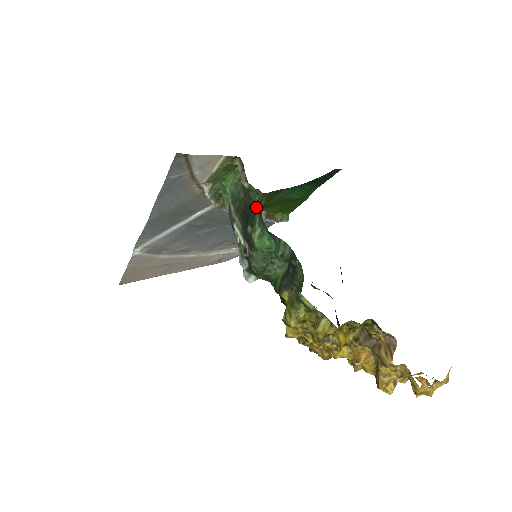
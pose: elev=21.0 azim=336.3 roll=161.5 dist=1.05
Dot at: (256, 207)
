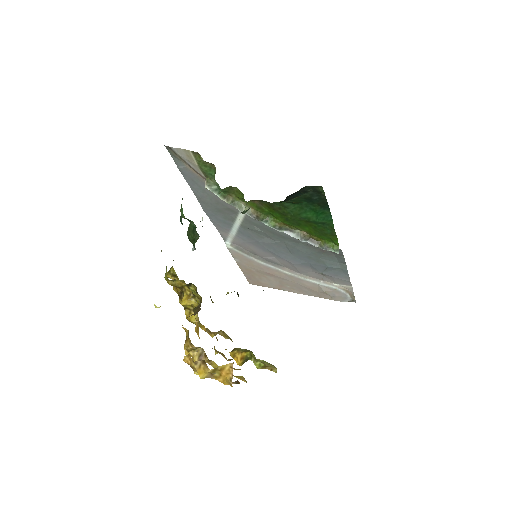
Dot at: occluded
